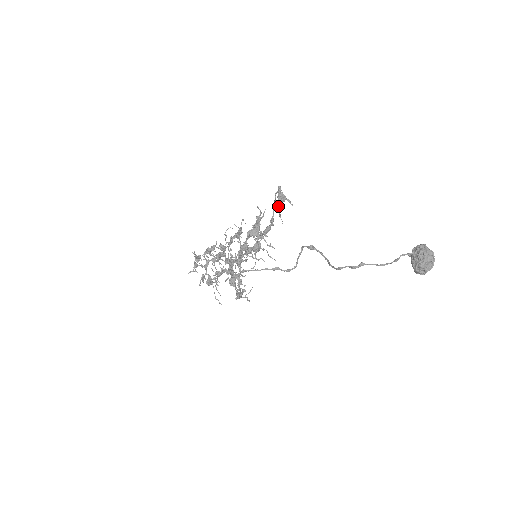
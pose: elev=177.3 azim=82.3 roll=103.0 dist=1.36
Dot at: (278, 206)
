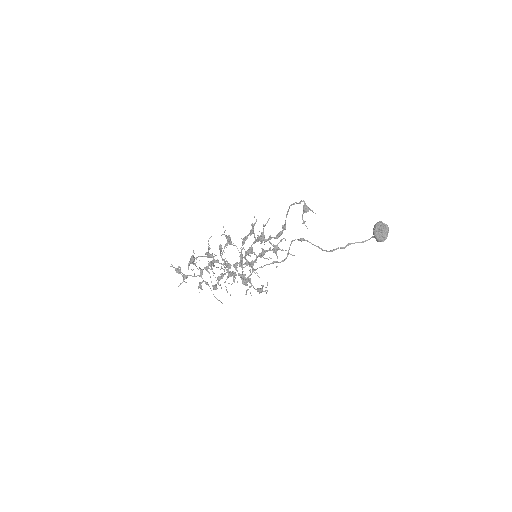
Dot at: occluded
